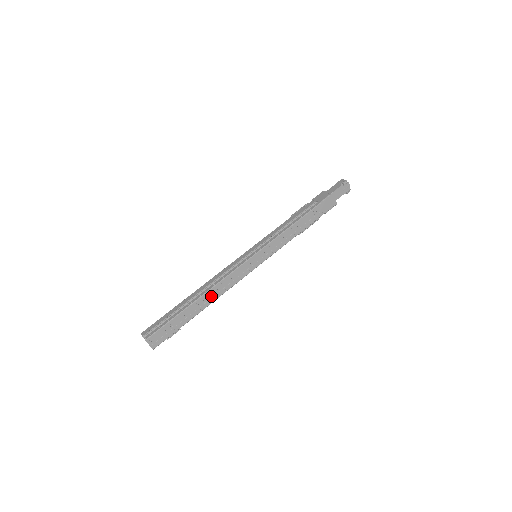
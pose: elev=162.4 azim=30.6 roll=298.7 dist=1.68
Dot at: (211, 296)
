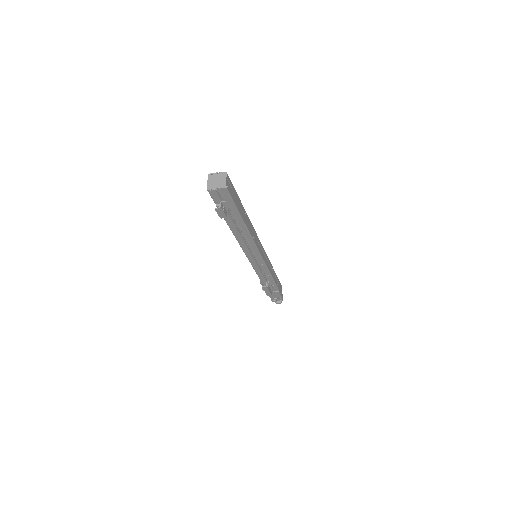
Dot at: (249, 226)
